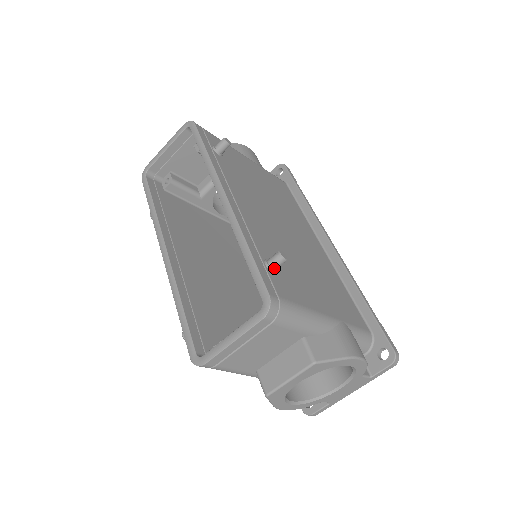
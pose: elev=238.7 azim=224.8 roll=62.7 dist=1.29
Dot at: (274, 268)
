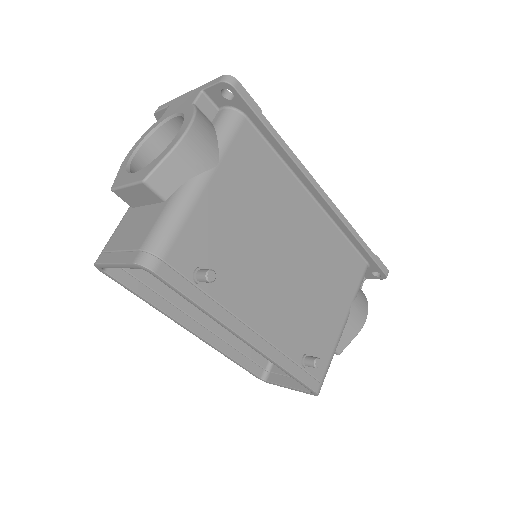
Dot at: occluded
